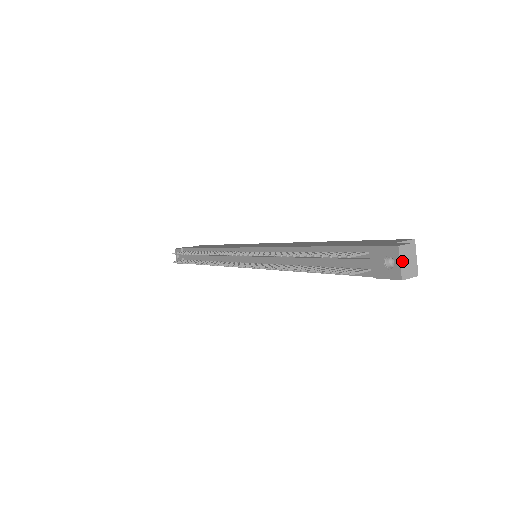
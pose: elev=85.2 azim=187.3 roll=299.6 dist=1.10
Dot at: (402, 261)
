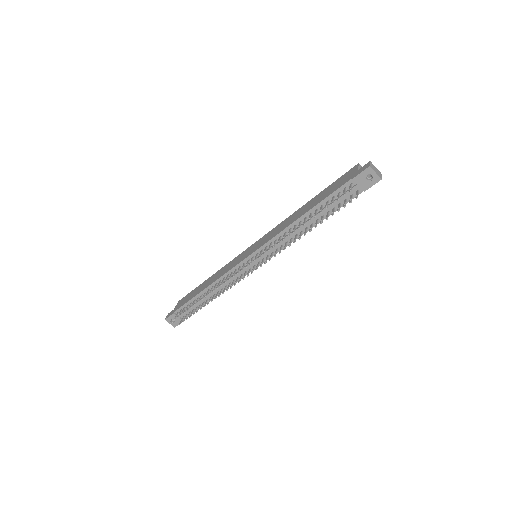
Dot at: (375, 171)
